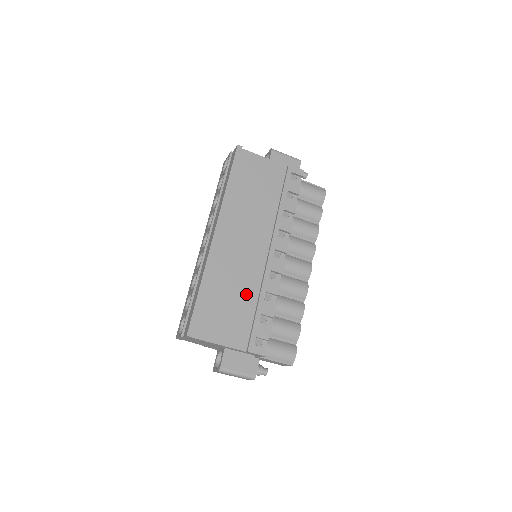
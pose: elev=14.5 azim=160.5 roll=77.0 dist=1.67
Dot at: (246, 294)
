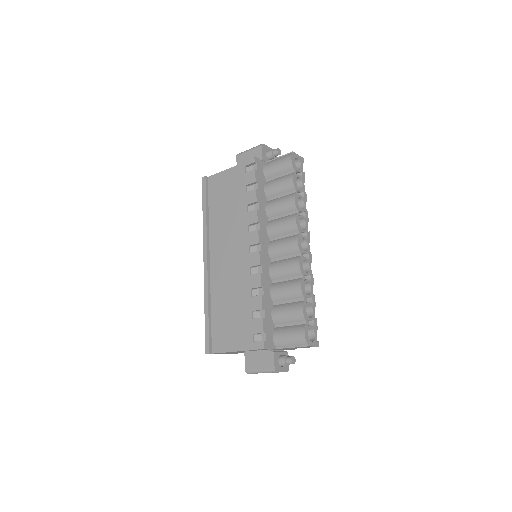
Dot at: (240, 298)
